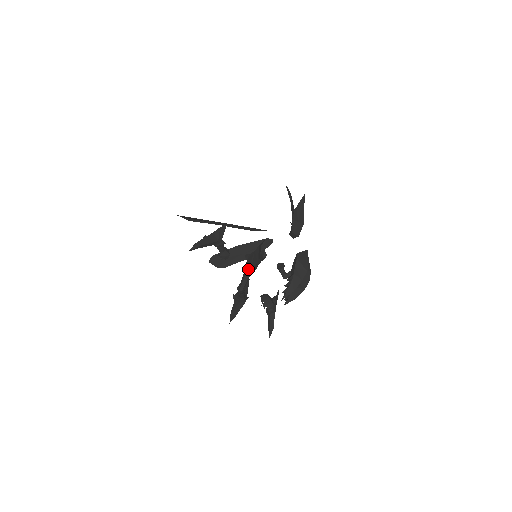
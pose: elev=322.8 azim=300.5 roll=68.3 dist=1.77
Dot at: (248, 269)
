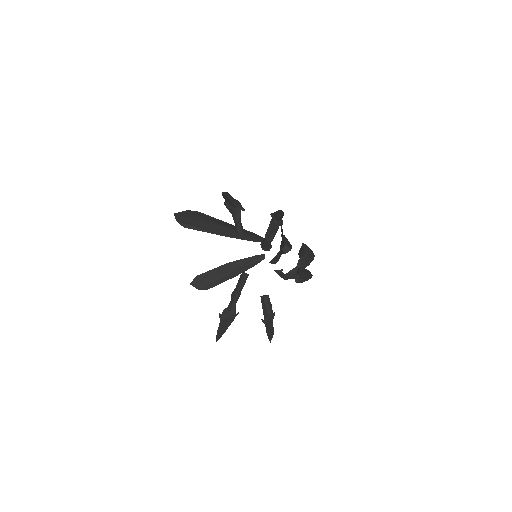
Dot at: occluded
